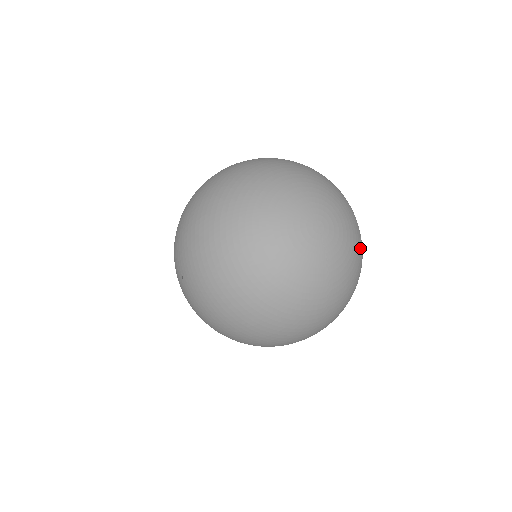
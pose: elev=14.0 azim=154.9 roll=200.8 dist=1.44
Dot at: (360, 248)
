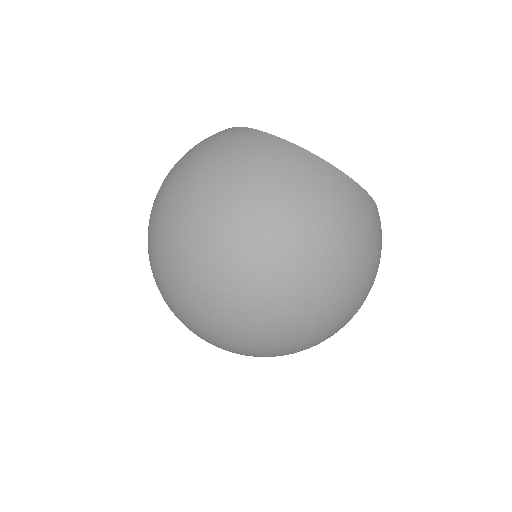
Dot at: (291, 155)
